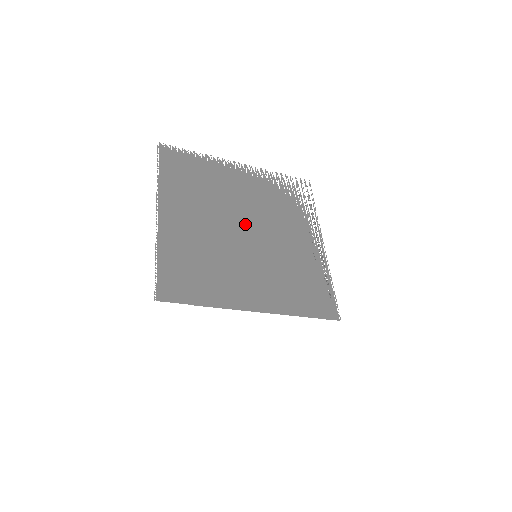
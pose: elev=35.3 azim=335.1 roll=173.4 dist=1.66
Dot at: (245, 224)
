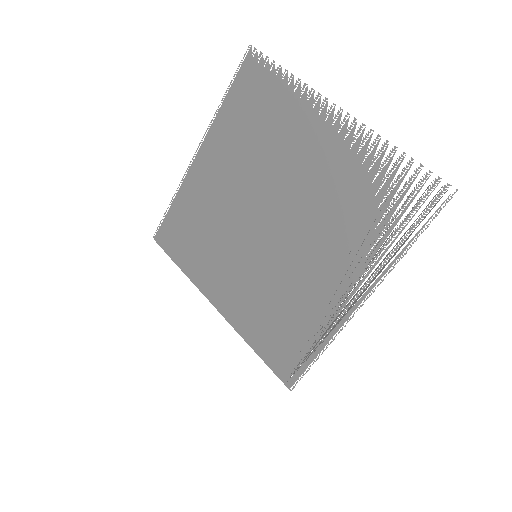
Dot at: (272, 211)
